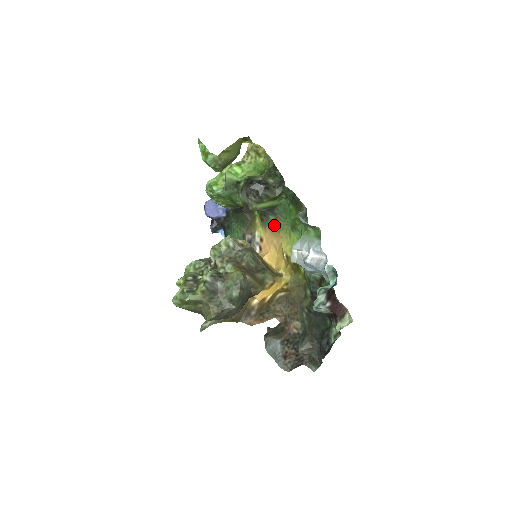
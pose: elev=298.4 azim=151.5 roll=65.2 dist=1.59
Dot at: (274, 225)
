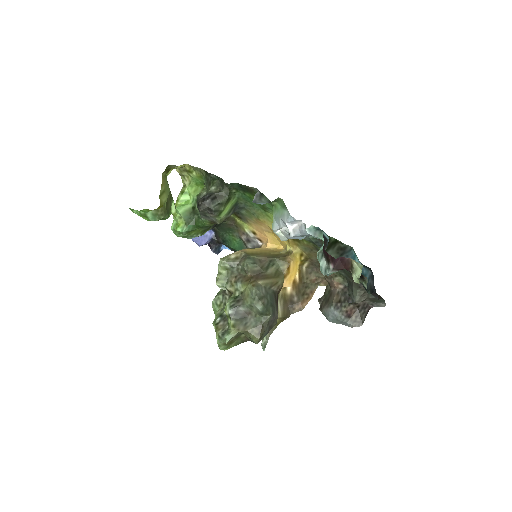
Dot at: (251, 216)
